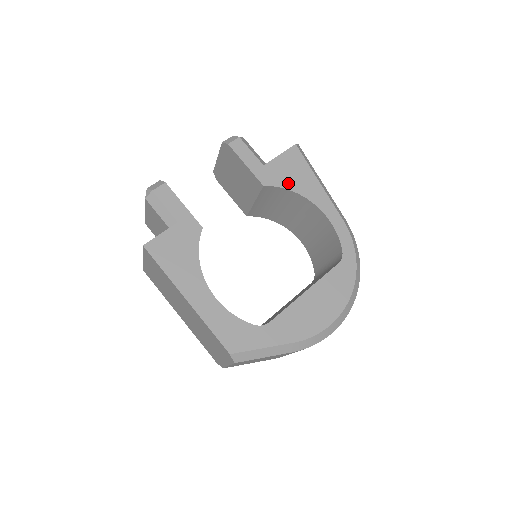
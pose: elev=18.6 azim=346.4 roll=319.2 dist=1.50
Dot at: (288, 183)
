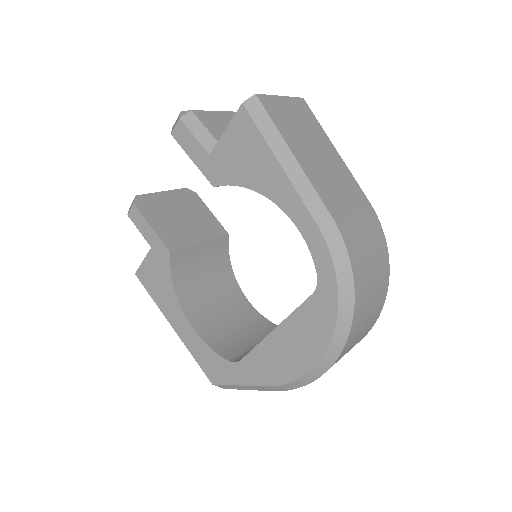
Dot at: (240, 176)
